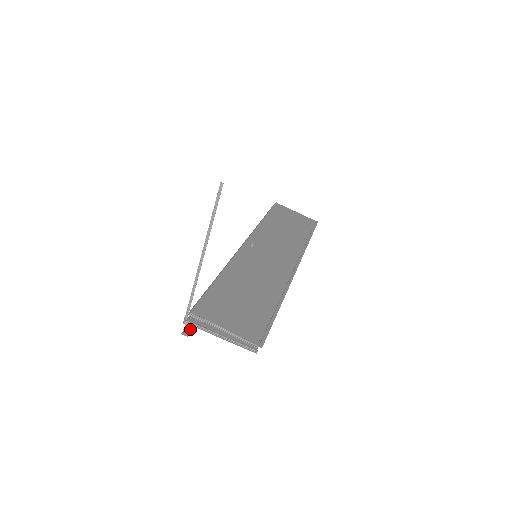
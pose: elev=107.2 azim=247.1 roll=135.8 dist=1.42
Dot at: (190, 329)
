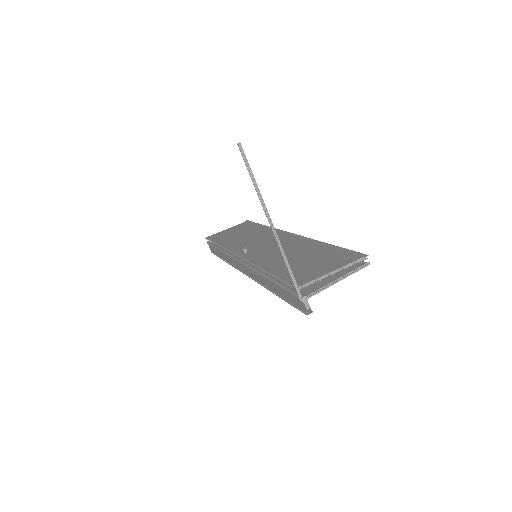
Dot at: occluded
